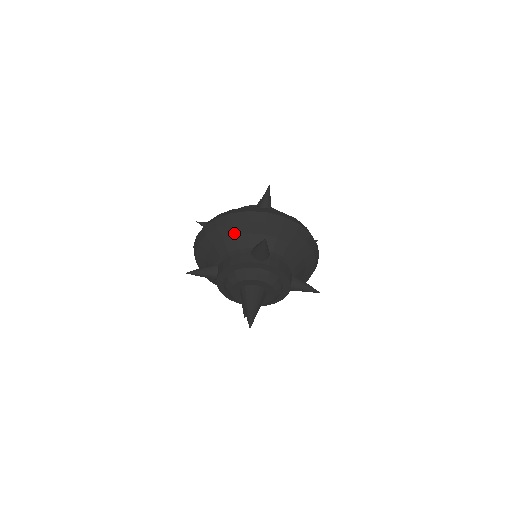
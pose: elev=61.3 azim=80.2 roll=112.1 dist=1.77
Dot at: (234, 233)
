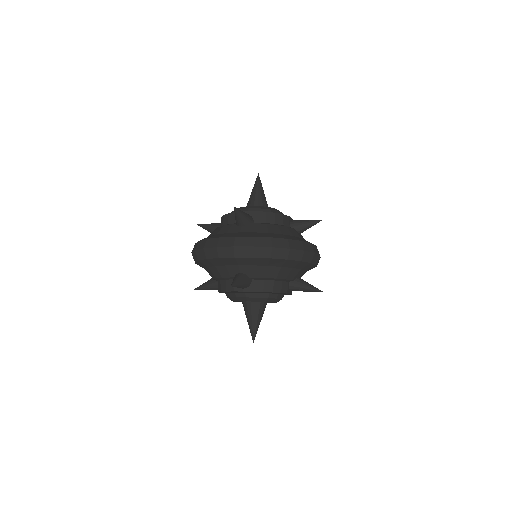
Dot at: (213, 265)
